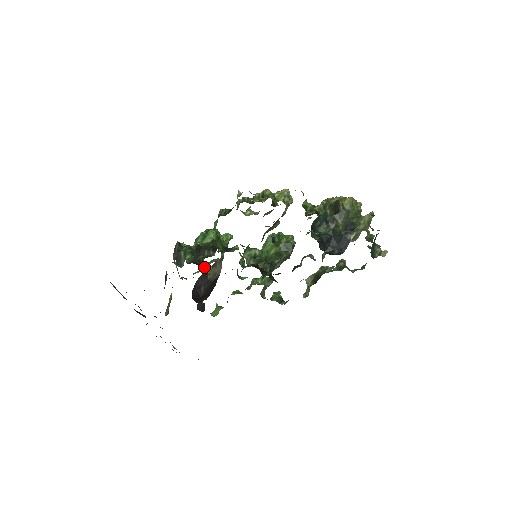
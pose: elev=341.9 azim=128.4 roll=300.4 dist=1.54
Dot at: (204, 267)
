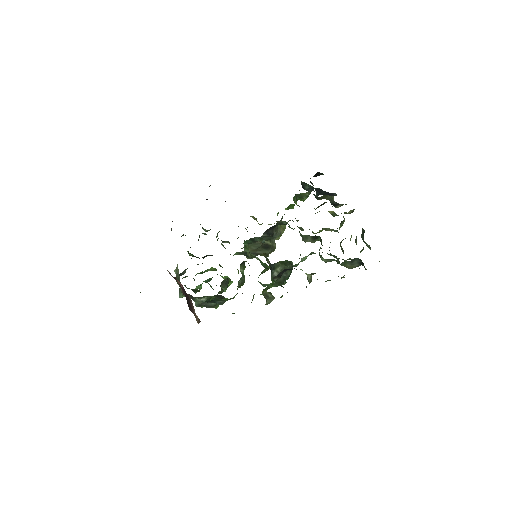
Dot at: occluded
